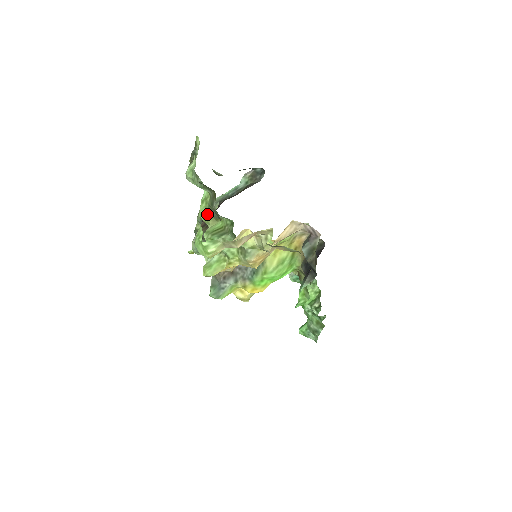
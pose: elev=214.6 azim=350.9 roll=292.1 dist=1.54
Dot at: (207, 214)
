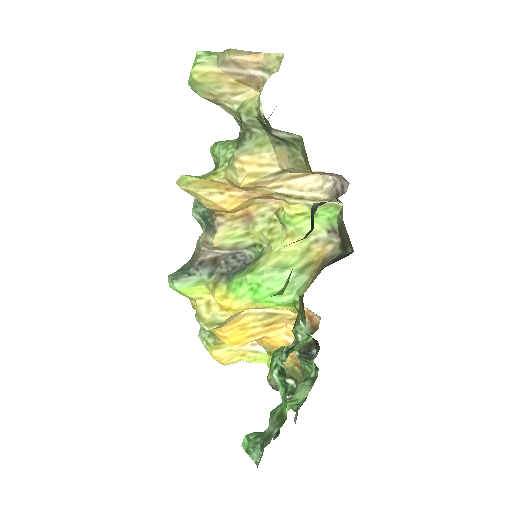
Dot at: occluded
